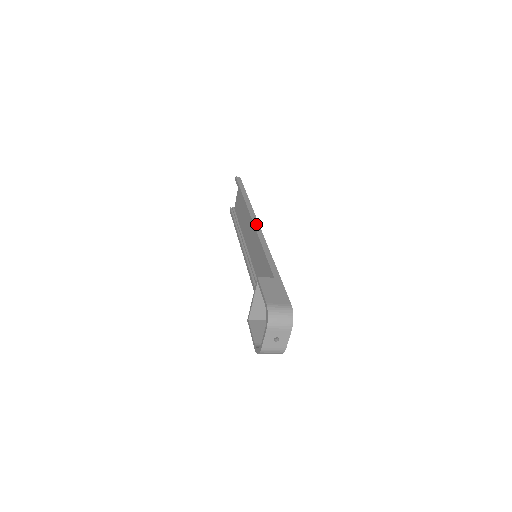
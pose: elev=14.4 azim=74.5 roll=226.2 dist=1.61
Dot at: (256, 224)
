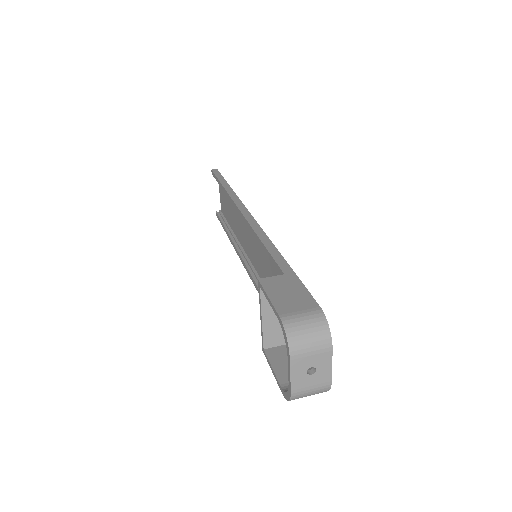
Dot at: (245, 213)
